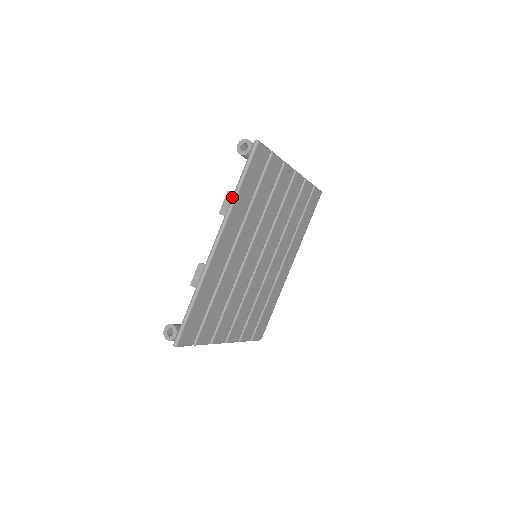
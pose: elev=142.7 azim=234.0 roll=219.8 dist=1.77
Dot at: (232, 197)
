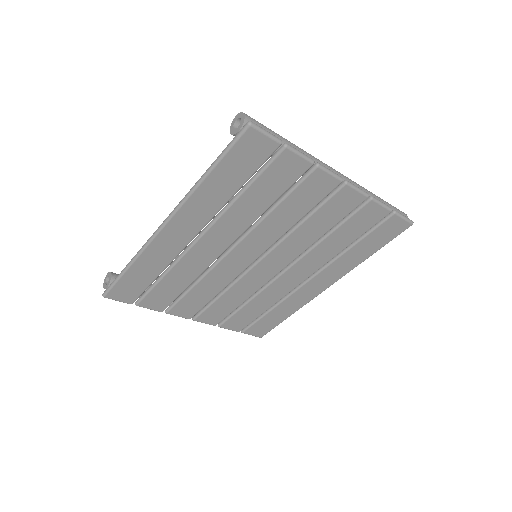
Dot at: occluded
